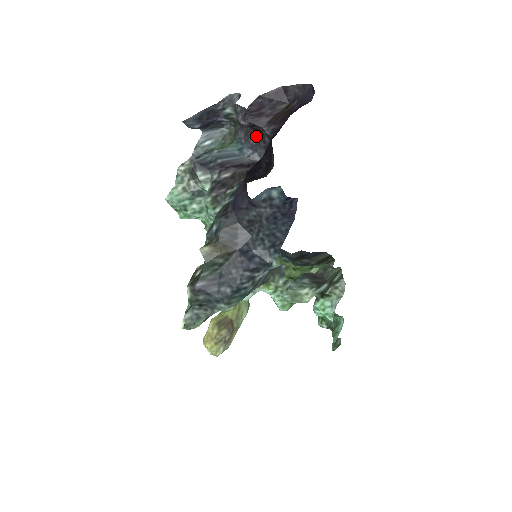
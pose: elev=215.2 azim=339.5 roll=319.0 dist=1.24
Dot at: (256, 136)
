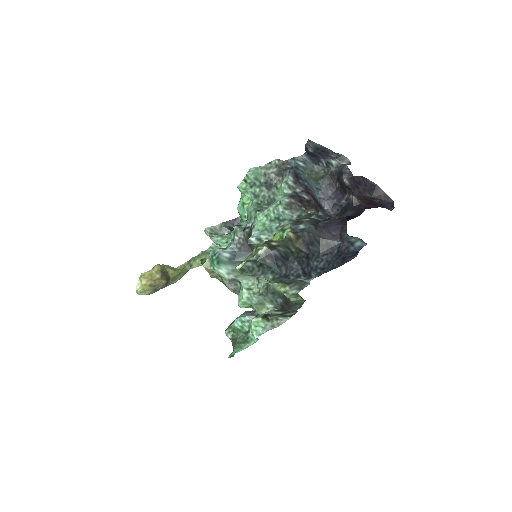
Dot at: (335, 192)
